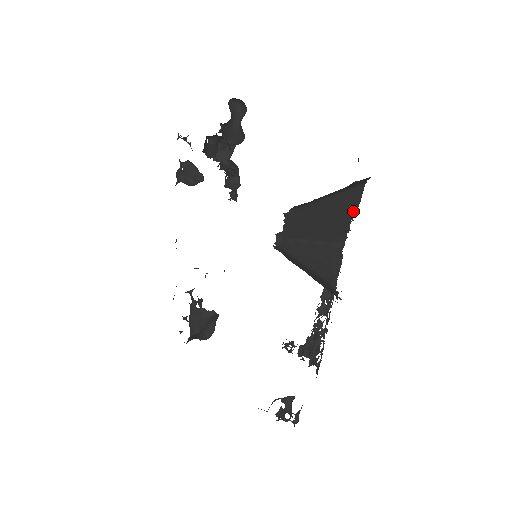
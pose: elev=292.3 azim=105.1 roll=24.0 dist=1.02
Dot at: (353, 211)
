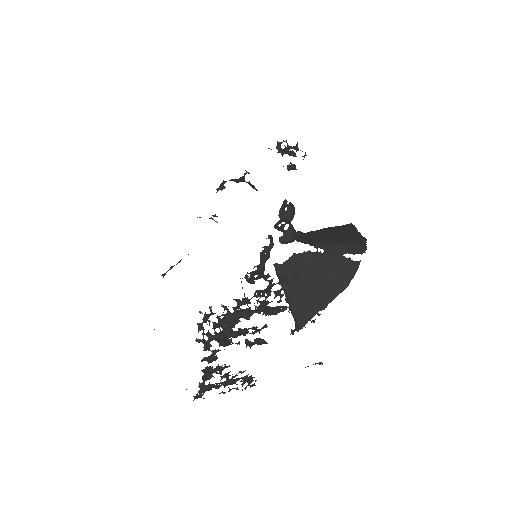
Dot at: (326, 303)
